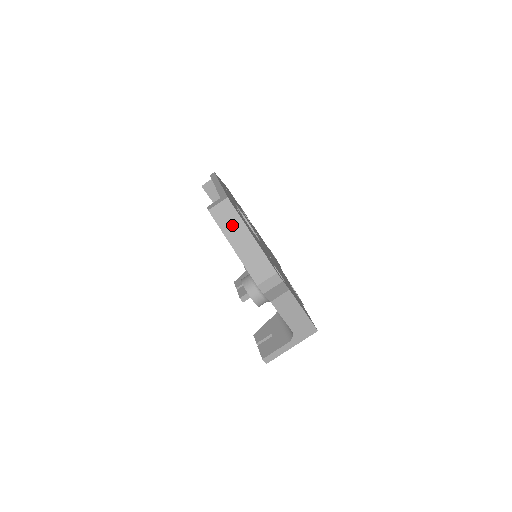
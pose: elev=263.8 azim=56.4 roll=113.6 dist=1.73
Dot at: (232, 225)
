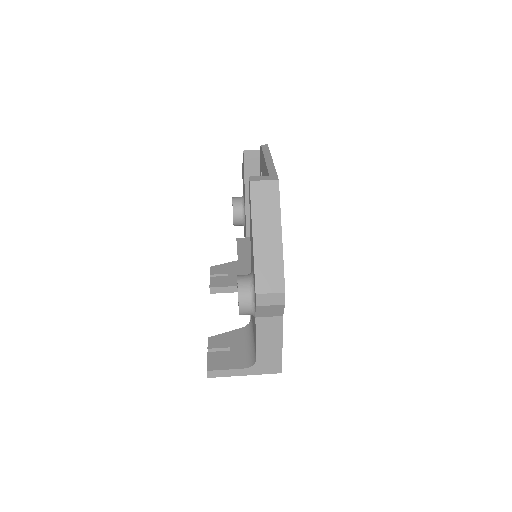
Dot at: (266, 212)
